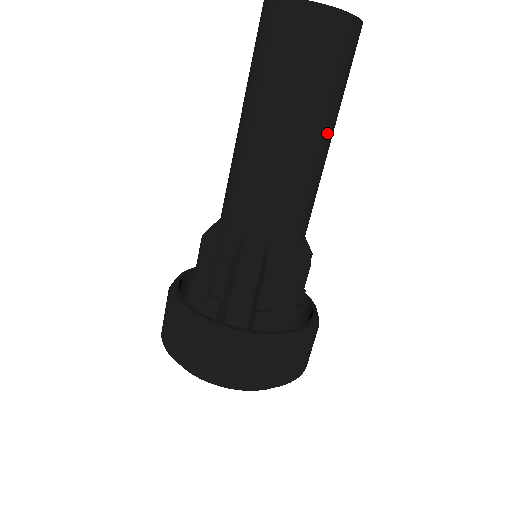
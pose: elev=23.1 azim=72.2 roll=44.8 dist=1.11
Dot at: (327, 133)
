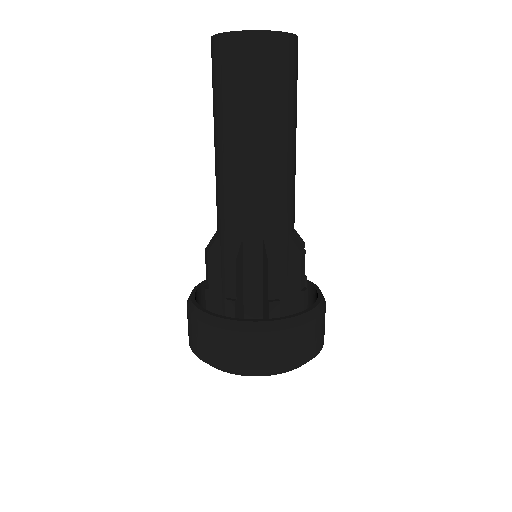
Dot at: (291, 135)
